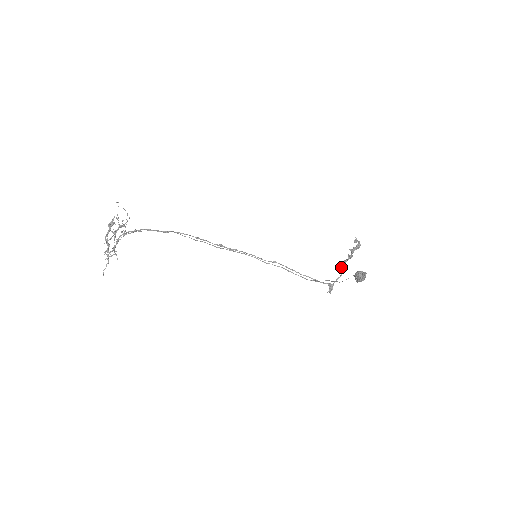
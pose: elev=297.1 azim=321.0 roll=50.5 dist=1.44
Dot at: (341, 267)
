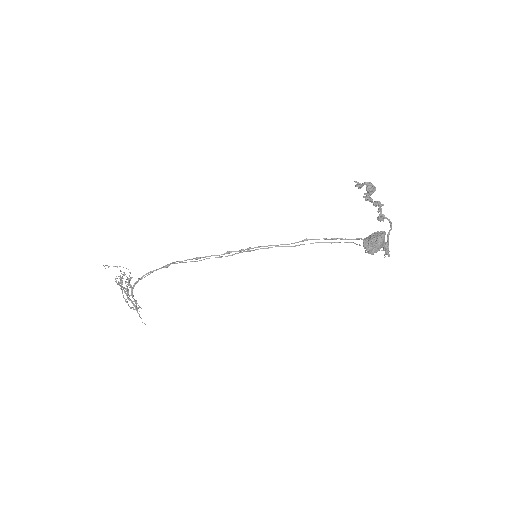
Dot at: occluded
